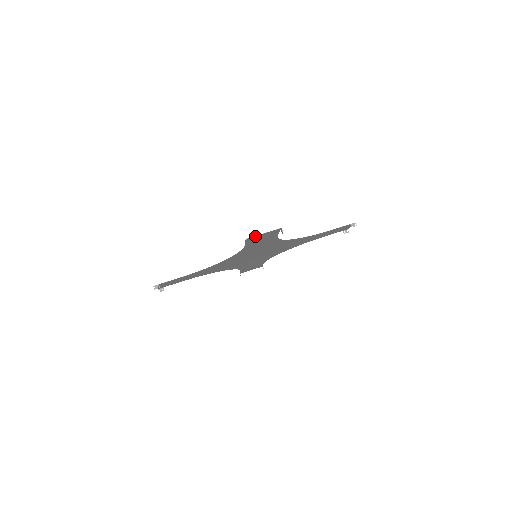
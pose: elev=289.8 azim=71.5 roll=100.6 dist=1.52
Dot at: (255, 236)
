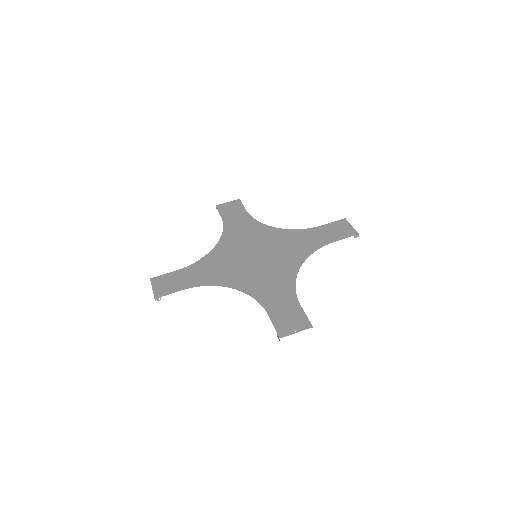
Dot at: (288, 334)
